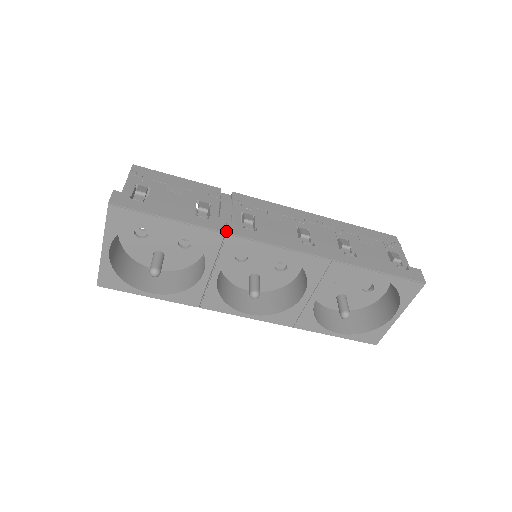
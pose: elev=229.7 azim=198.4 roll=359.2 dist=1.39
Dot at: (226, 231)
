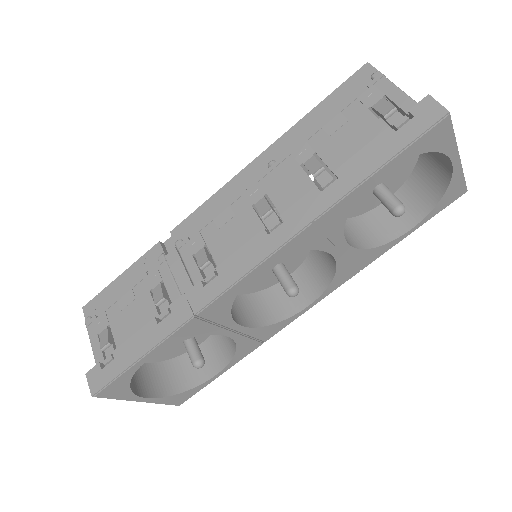
Dot at: (193, 313)
